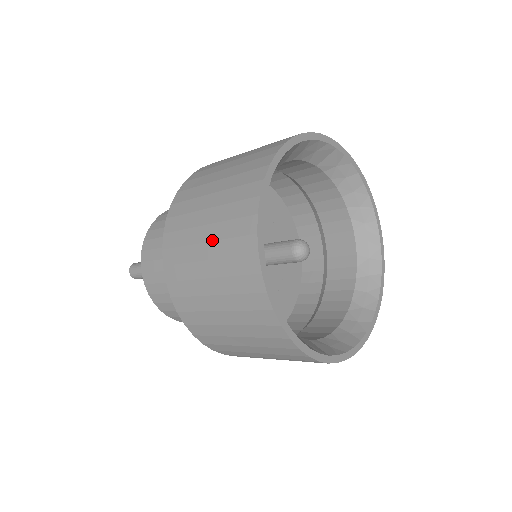
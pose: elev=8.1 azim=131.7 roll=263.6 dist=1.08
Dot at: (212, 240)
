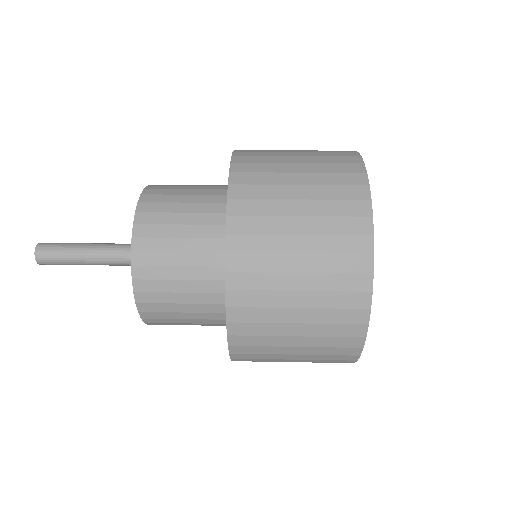
Dot at: (310, 184)
